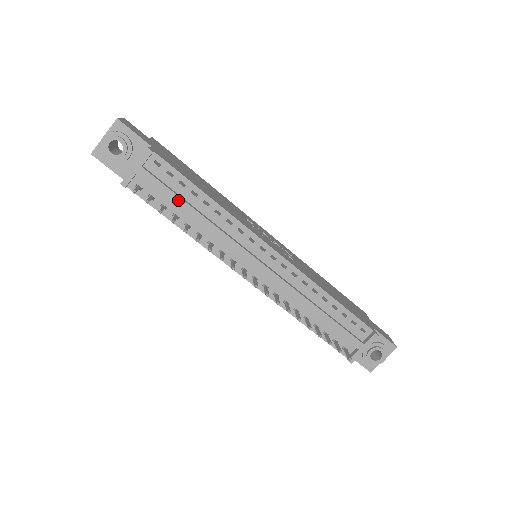
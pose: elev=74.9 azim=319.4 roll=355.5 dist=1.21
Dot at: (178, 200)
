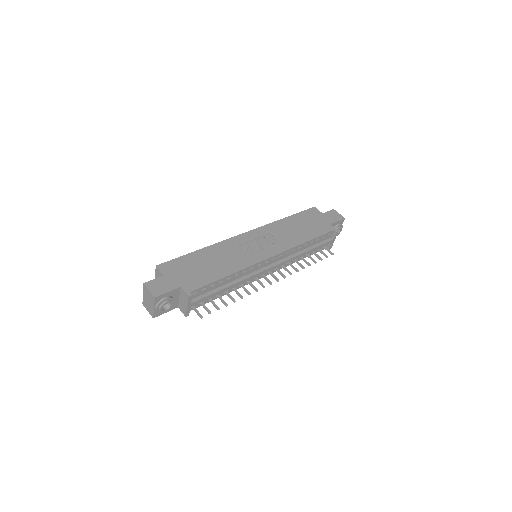
Dot at: (217, 293)
